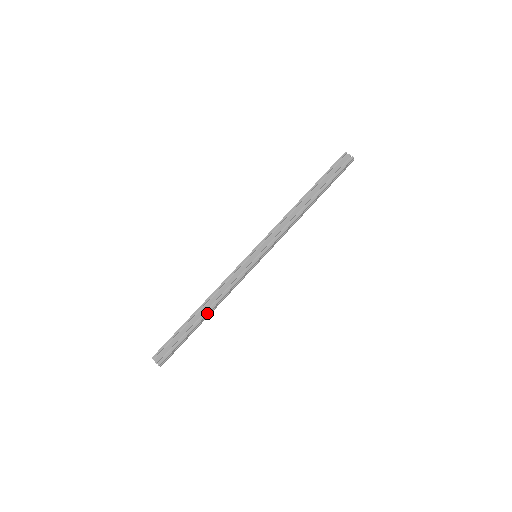
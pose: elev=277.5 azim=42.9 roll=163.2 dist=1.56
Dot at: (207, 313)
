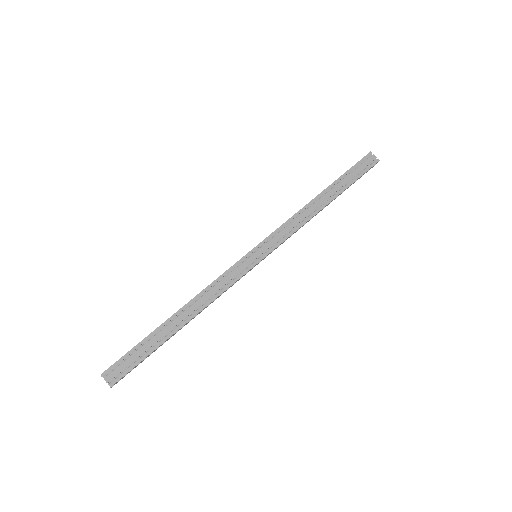
Dot at: (187, 321)
